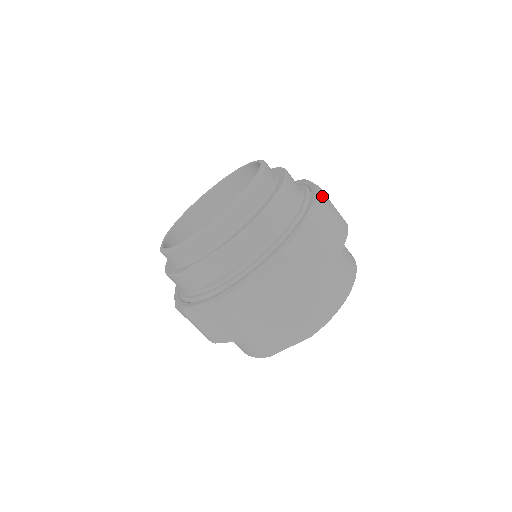
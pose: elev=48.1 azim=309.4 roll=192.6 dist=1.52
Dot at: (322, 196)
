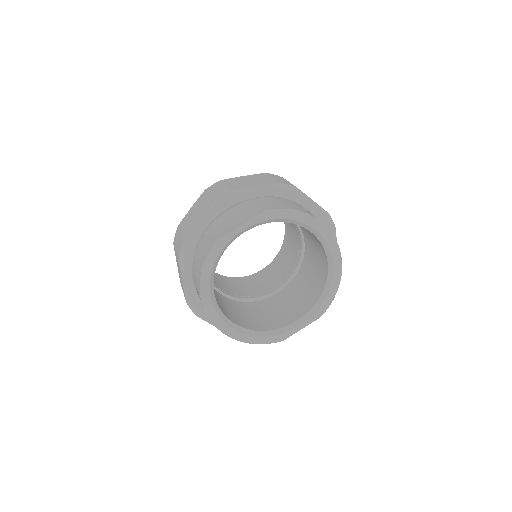
Dot at: occluded
